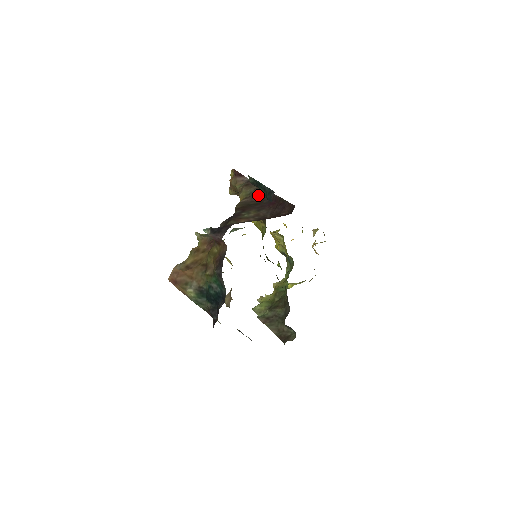
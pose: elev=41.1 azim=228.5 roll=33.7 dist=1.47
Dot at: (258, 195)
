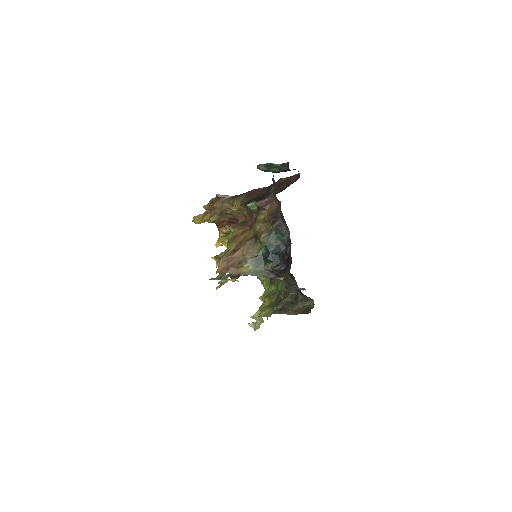
Dot at: (253, 195)
